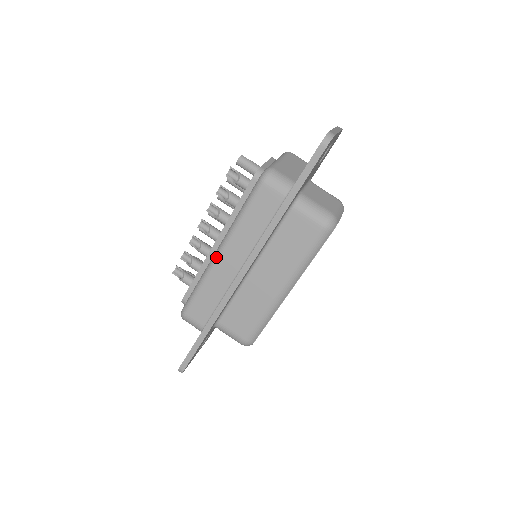
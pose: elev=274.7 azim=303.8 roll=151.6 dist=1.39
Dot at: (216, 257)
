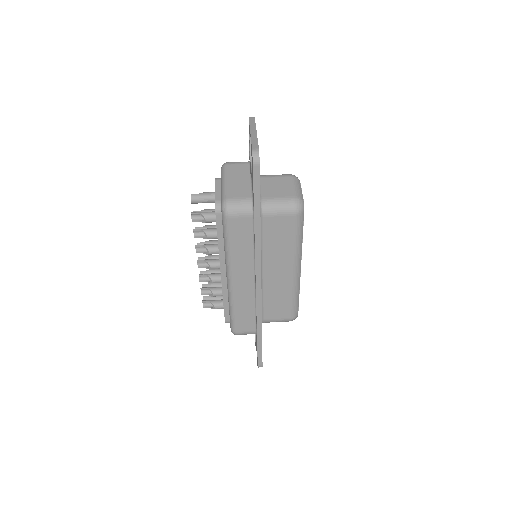
Dot at: (230, 285)
